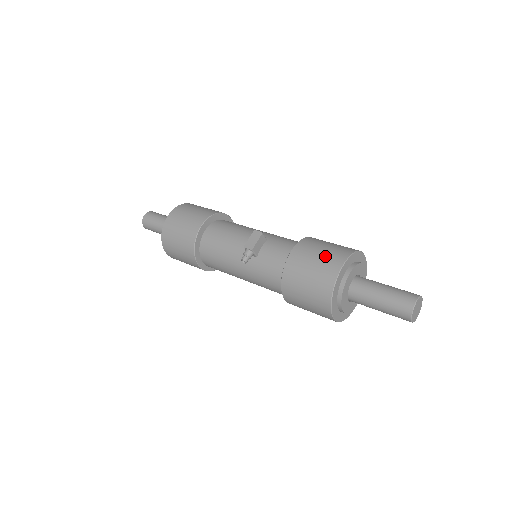
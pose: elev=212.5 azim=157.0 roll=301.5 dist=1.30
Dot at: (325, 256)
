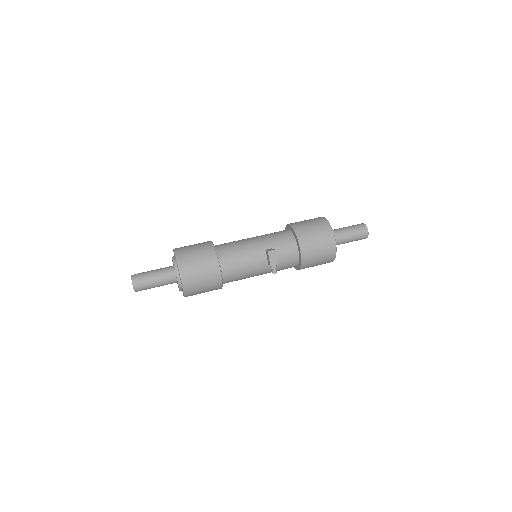
Dot at: (322, 241)
